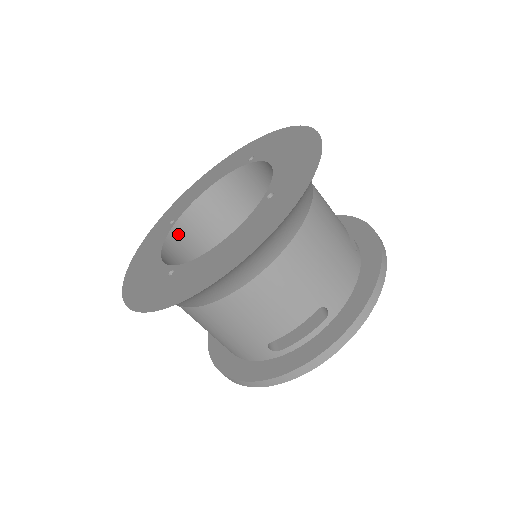
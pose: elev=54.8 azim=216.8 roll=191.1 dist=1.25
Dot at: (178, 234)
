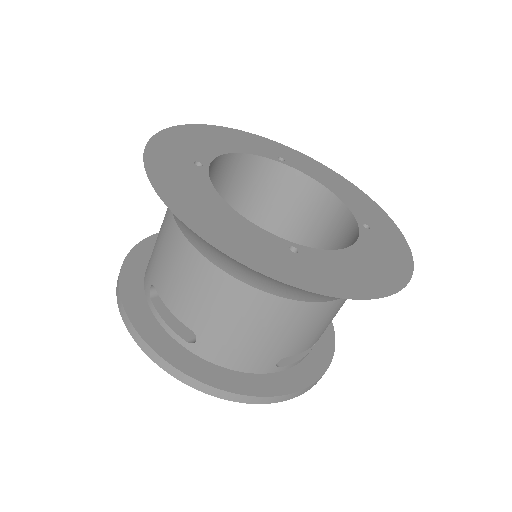
Dot at: (268, 168)
